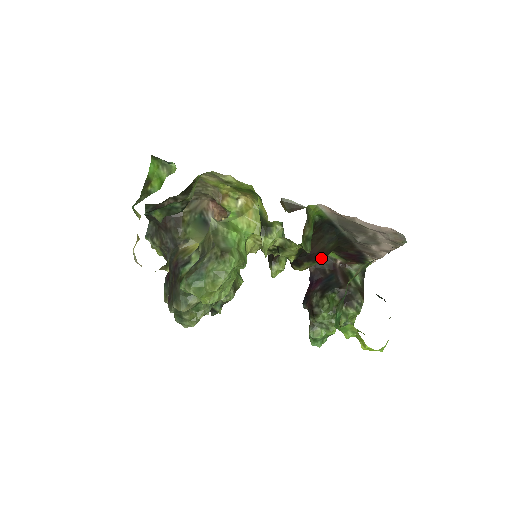
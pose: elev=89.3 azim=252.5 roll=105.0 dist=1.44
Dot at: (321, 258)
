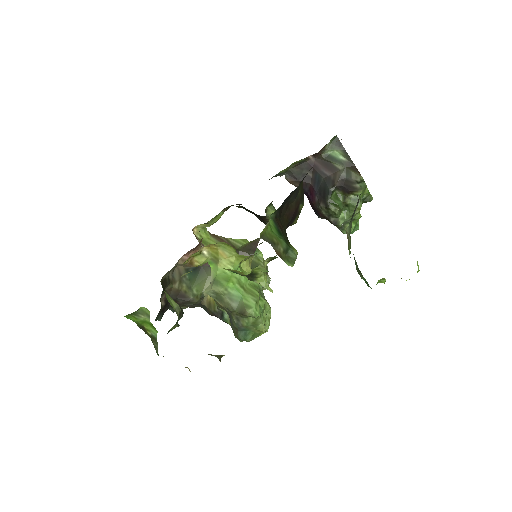
Dot at: (301, 205)
